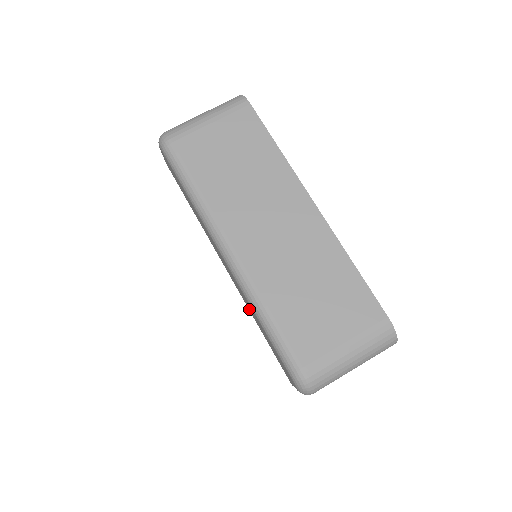
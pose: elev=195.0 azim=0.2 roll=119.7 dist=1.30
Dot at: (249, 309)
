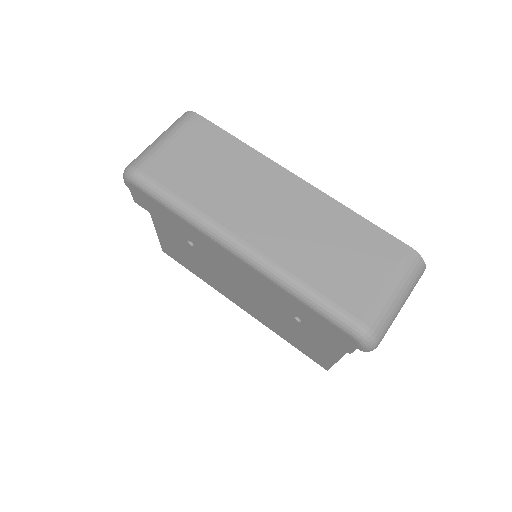
Dot at: (277, 300)
